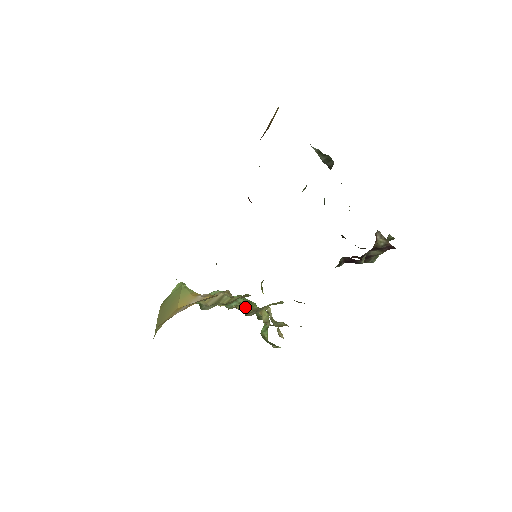
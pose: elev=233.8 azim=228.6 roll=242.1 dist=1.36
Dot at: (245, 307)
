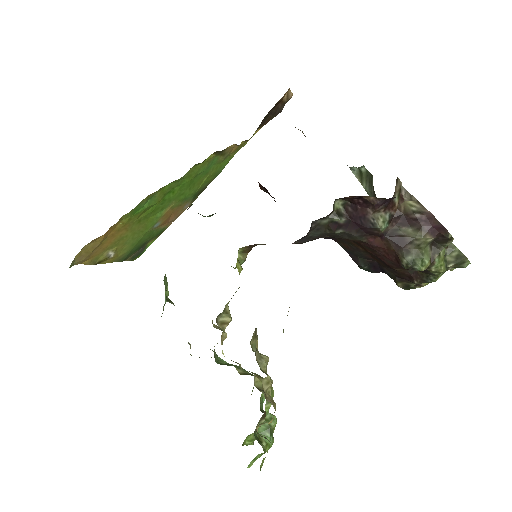
Dot at: occluded
